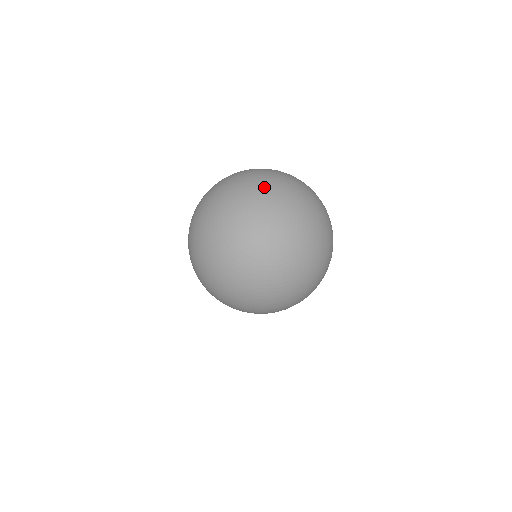
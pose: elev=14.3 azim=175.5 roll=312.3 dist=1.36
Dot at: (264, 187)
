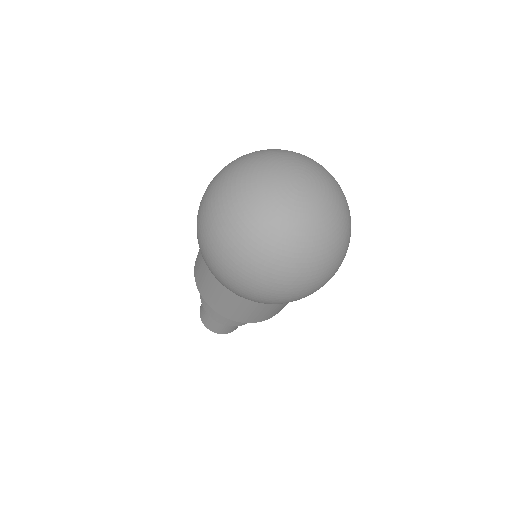
Dot at: (287, 157)
